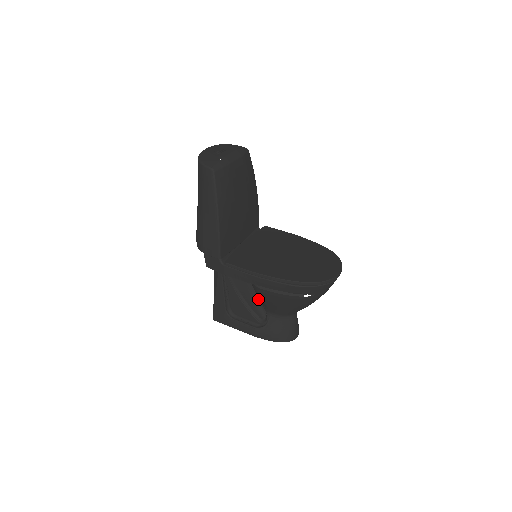
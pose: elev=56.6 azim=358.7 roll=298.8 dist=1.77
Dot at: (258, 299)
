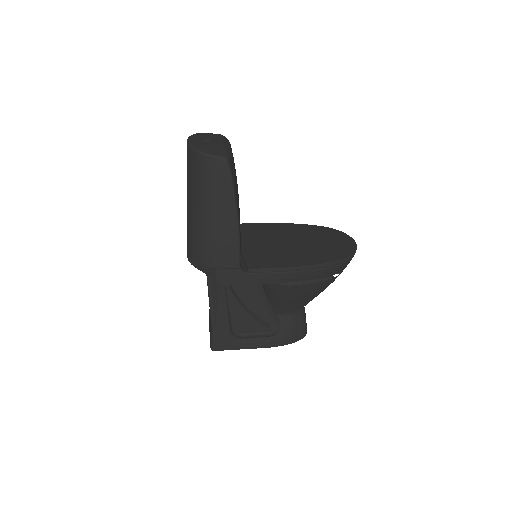
Dot at: (266, 304)
